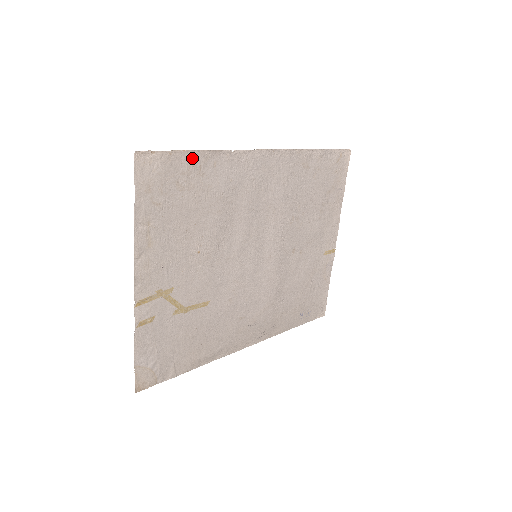
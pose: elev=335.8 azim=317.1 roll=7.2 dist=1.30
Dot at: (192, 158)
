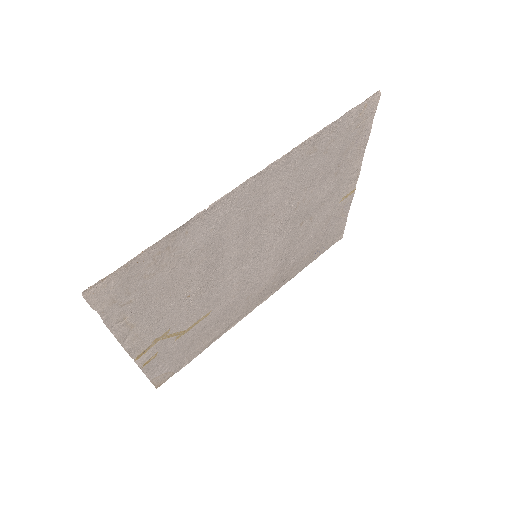
Dot at: (155, 249)
